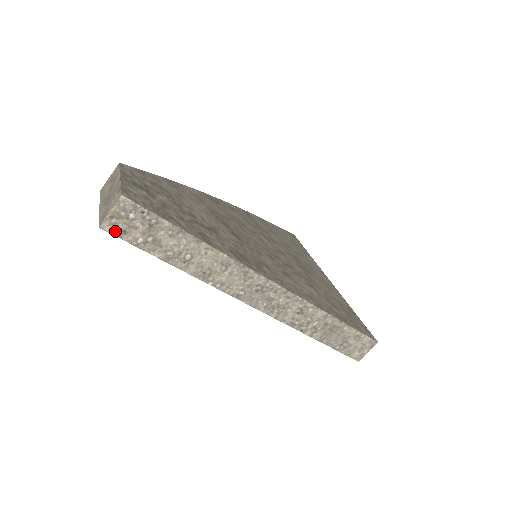
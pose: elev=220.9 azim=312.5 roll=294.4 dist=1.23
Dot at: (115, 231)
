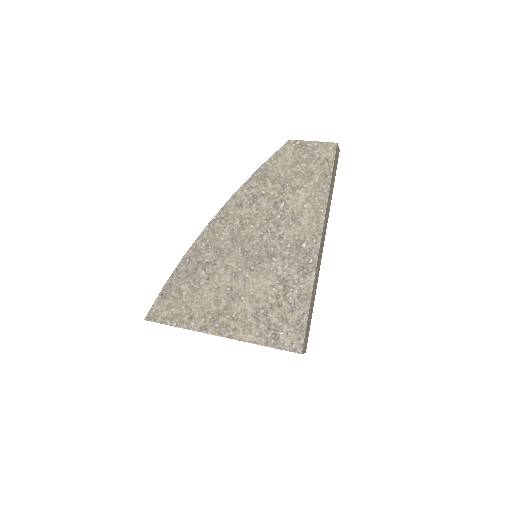
Dot at: (336, 151)
